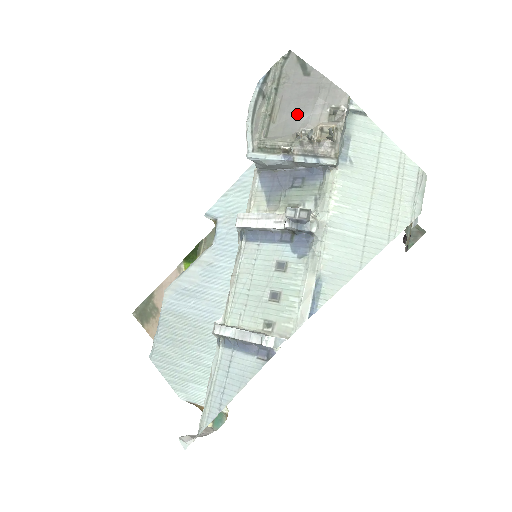
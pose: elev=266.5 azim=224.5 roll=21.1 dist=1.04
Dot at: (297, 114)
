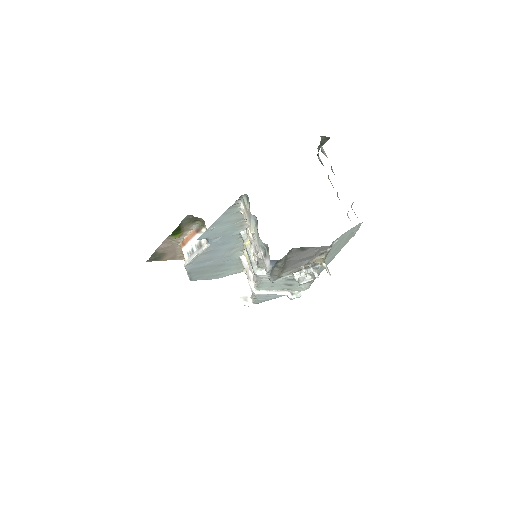
Dot at: (300, 262)
